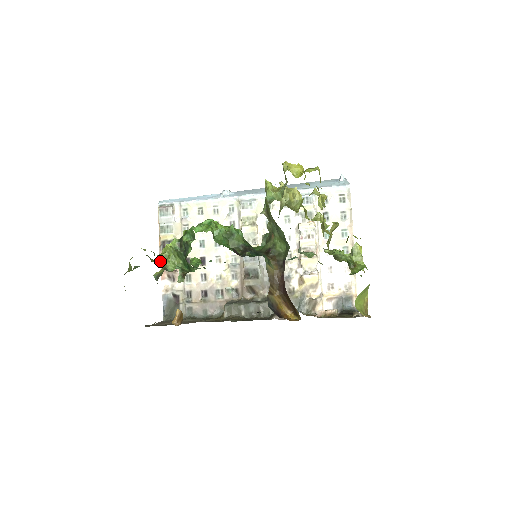
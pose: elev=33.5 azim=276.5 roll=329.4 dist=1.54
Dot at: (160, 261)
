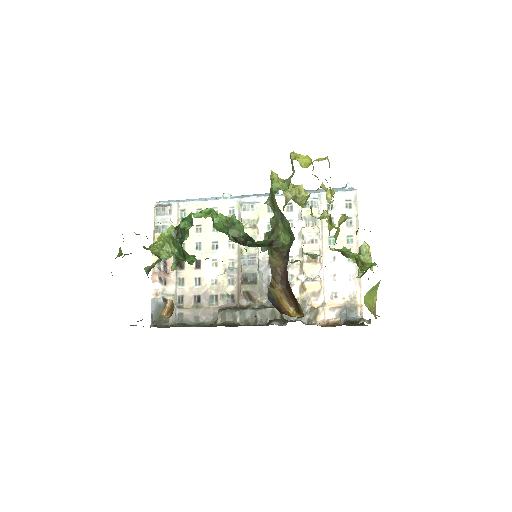
Dot at: (153, 249)
